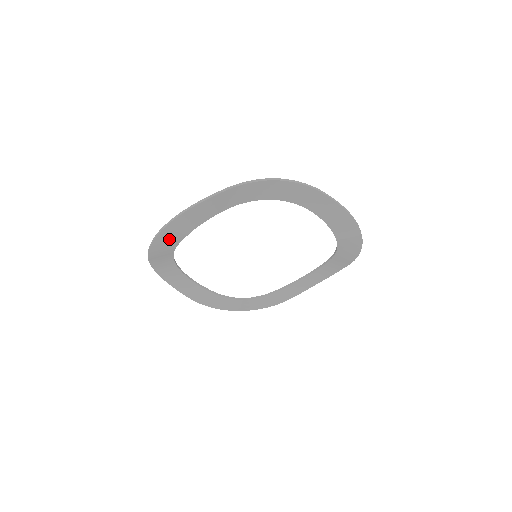
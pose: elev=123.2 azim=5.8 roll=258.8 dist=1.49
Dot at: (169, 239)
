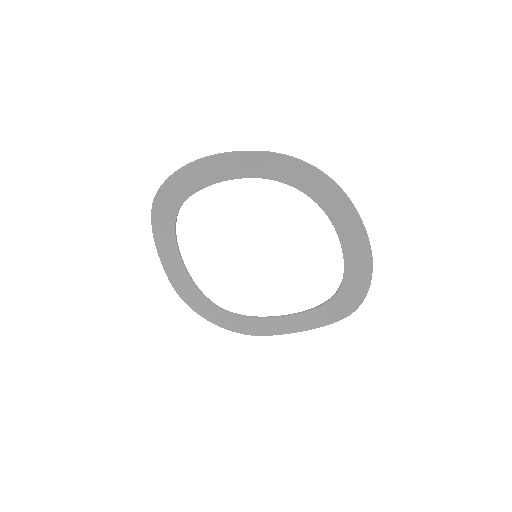
Dot at: (183, 185)
